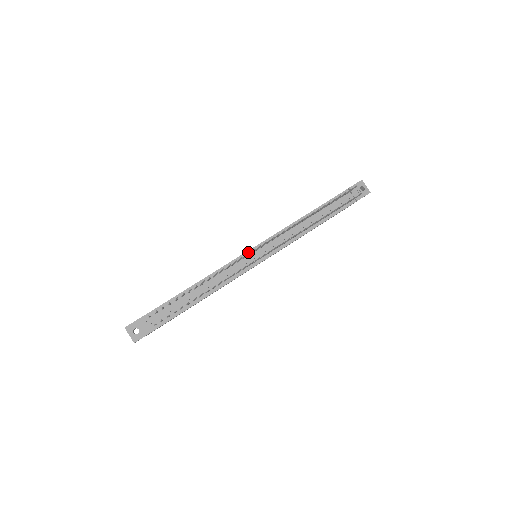
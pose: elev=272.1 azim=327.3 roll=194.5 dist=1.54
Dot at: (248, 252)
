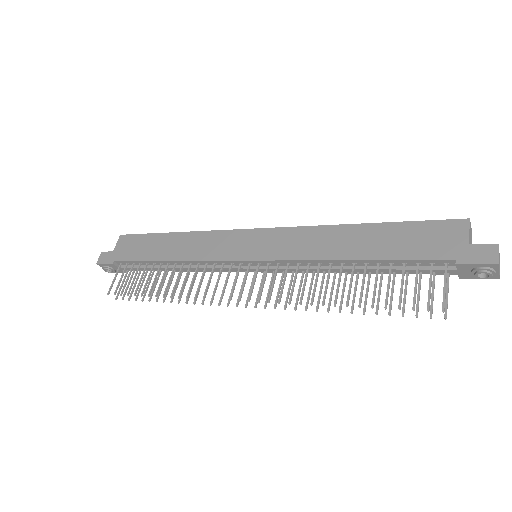
Dot at: (239, 261)
